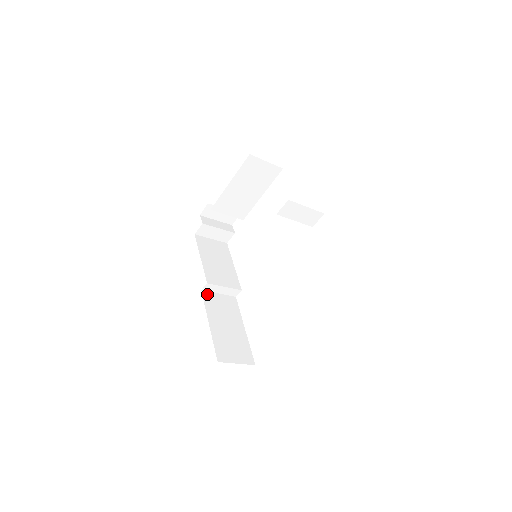
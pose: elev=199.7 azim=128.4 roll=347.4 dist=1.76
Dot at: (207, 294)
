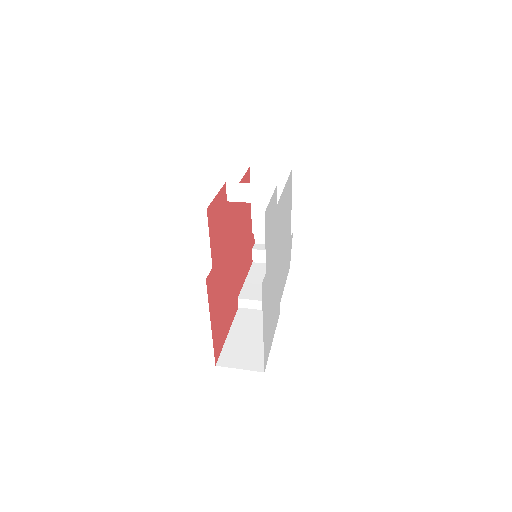
Dot at: (243, 310)
